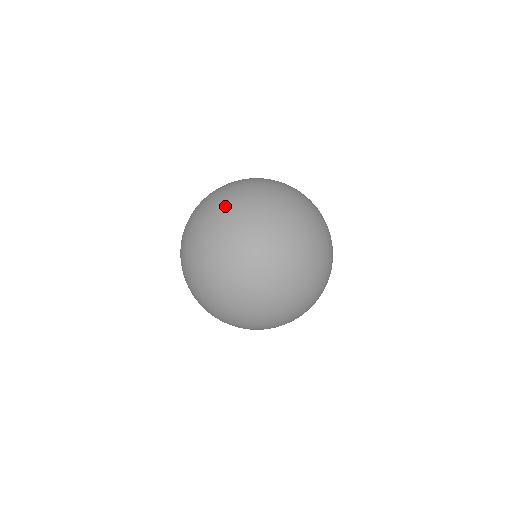
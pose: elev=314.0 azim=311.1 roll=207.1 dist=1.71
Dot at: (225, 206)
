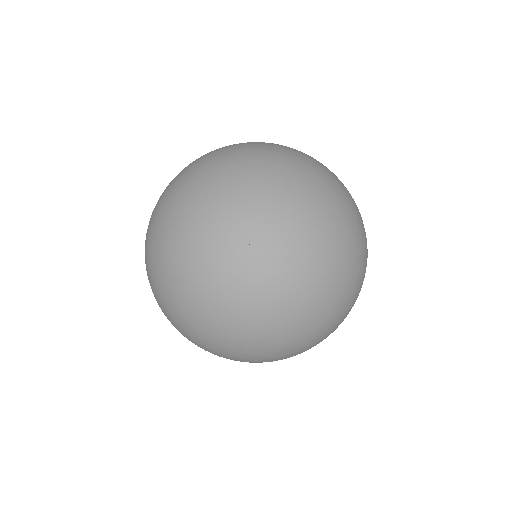
Dot at: (216, 160)
